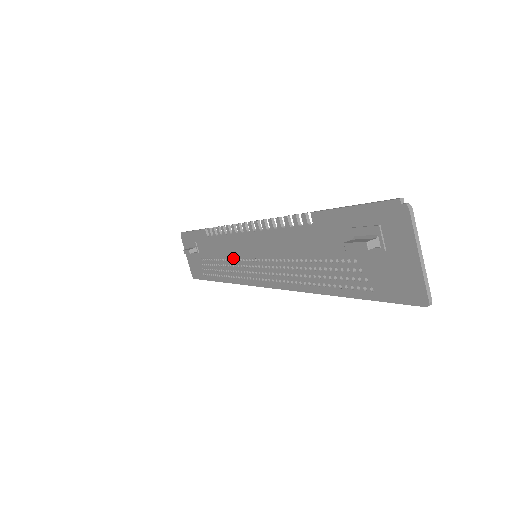
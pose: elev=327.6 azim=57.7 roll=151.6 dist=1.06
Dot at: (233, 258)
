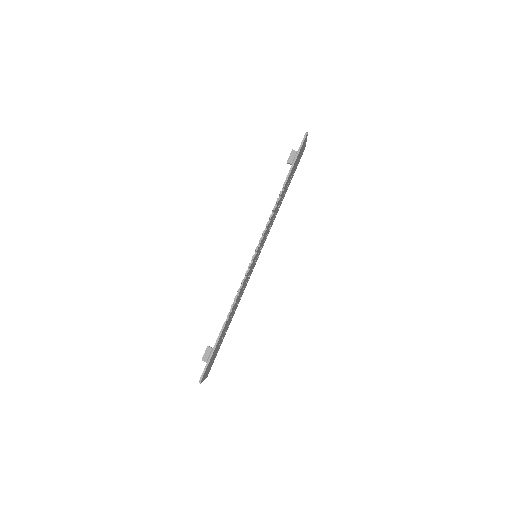
Dot at: occluded
